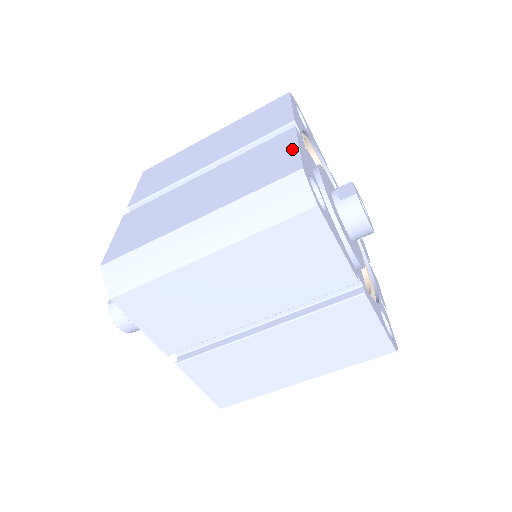
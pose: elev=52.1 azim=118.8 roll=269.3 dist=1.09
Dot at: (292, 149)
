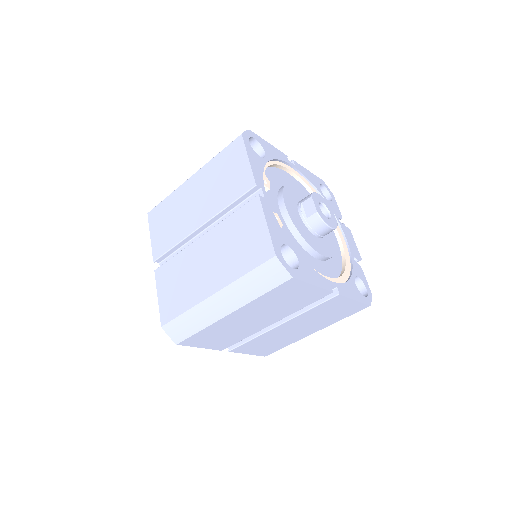
Dot at: (263, 228)
